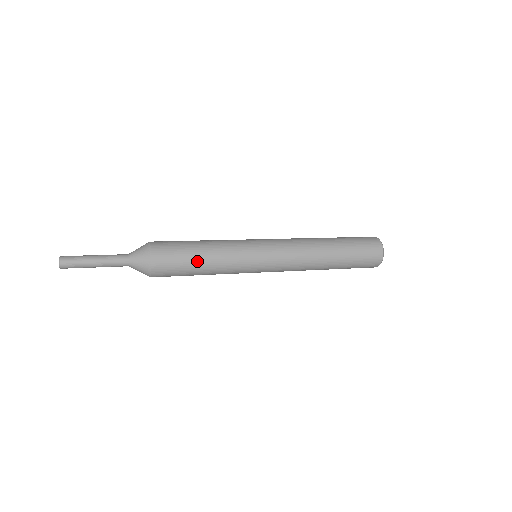
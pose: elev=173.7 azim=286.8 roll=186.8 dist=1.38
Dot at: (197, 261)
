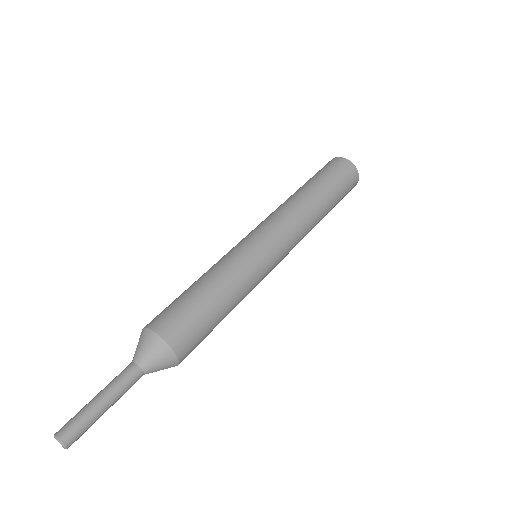
Dot at: (220, 317)
